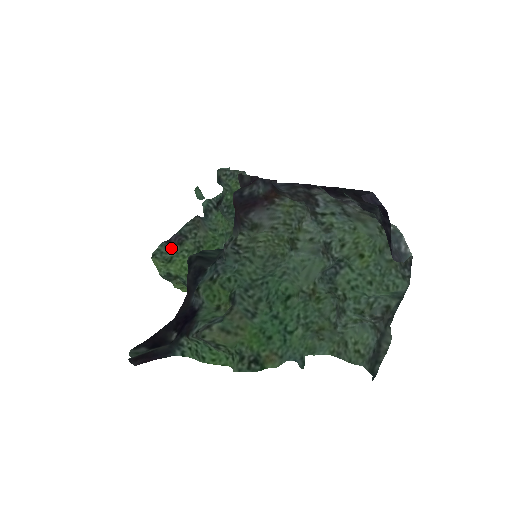
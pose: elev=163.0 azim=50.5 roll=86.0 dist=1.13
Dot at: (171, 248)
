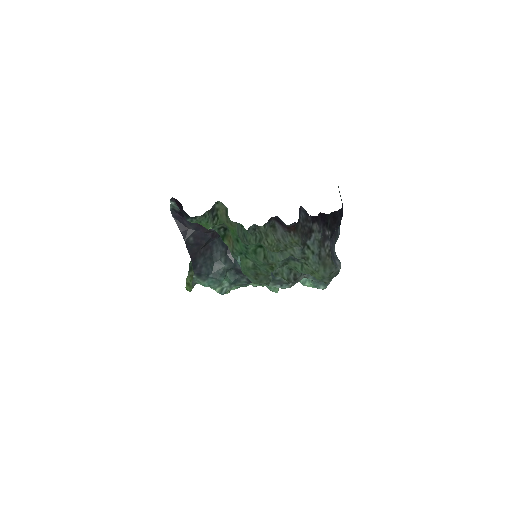
Dot at: occluded
